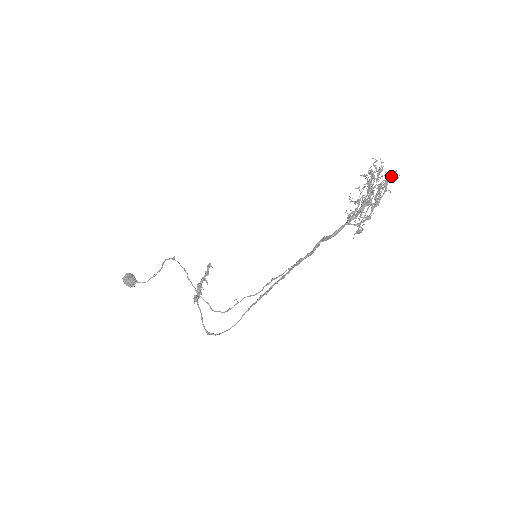
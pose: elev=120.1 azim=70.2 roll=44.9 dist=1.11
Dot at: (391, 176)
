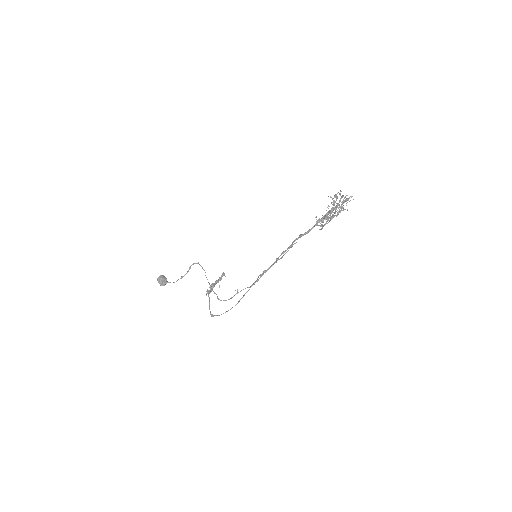
Dot at: (348, 199)
